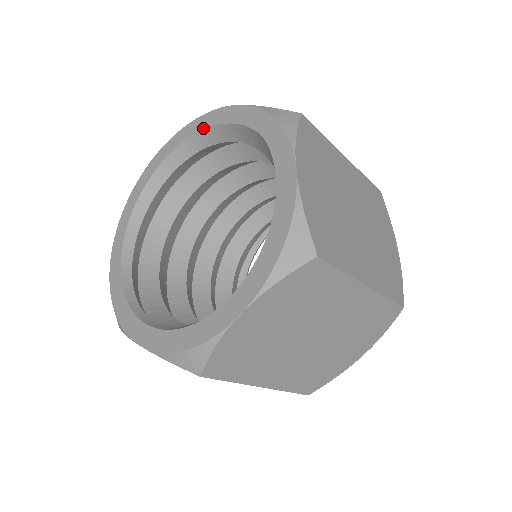
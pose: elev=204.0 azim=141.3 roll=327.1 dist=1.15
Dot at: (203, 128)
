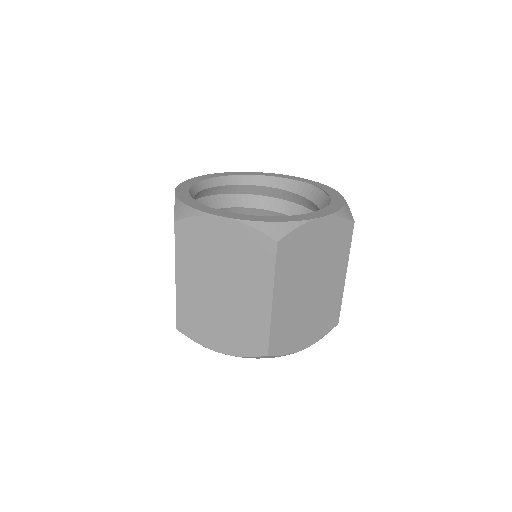
Dot at: (261, 175)
